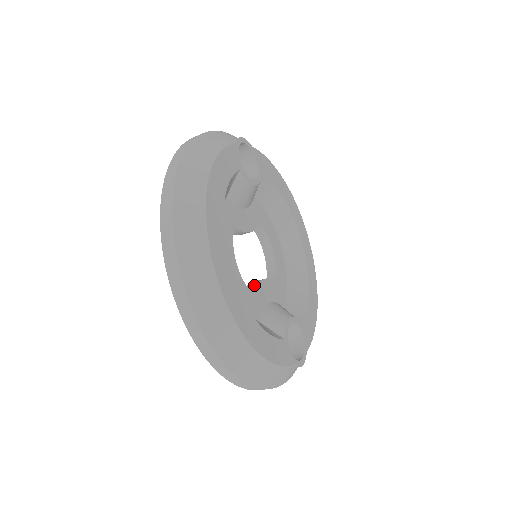
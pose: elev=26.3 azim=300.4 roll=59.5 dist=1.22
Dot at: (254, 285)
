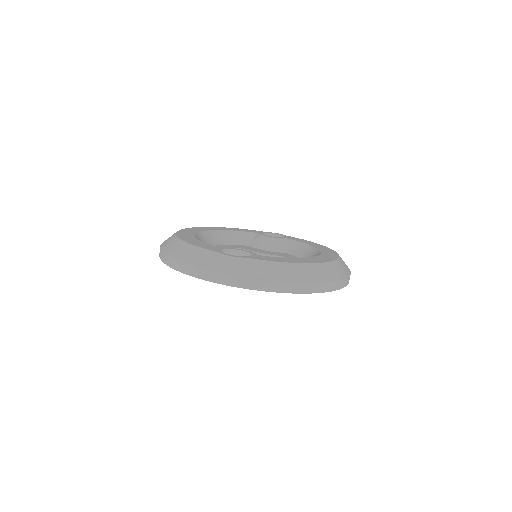
Dot at: occluded
